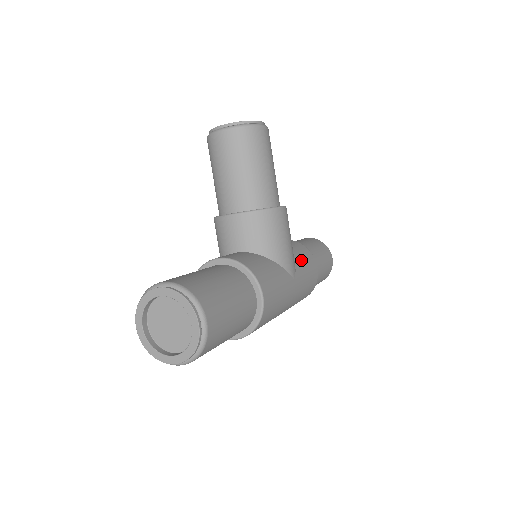
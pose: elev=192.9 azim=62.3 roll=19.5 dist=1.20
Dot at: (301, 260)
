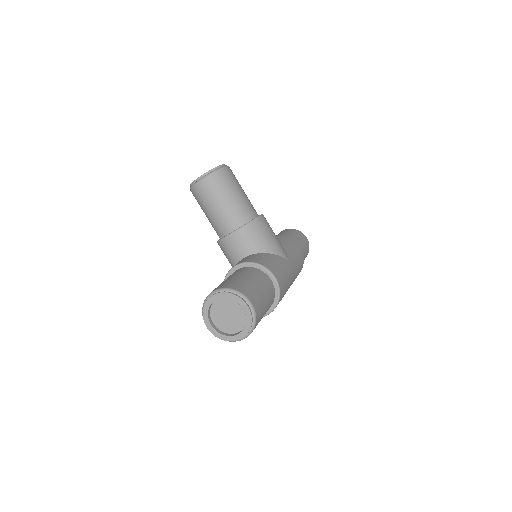
Dot at: (287, 246)
